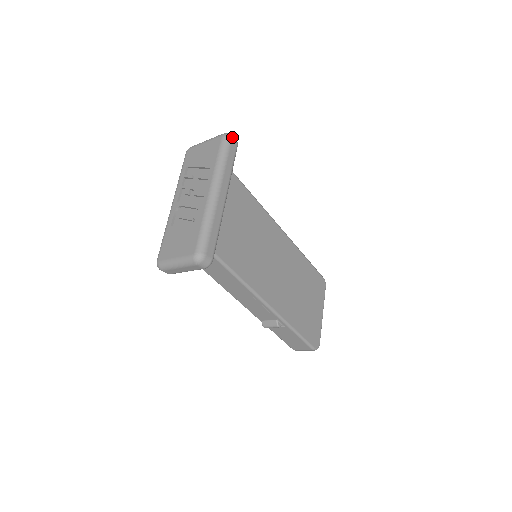
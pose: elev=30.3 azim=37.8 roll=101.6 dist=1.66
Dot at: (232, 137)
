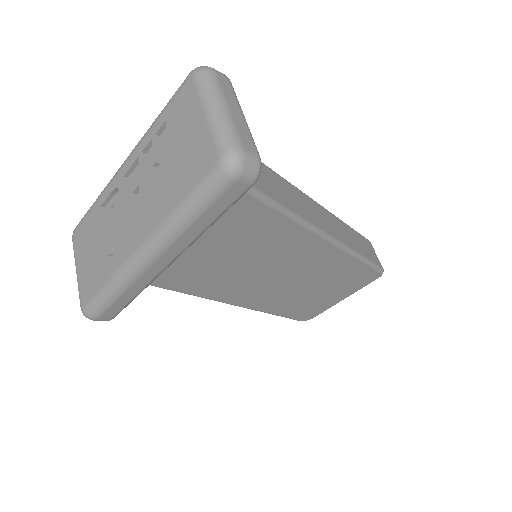
Dot at: (241, 174)
